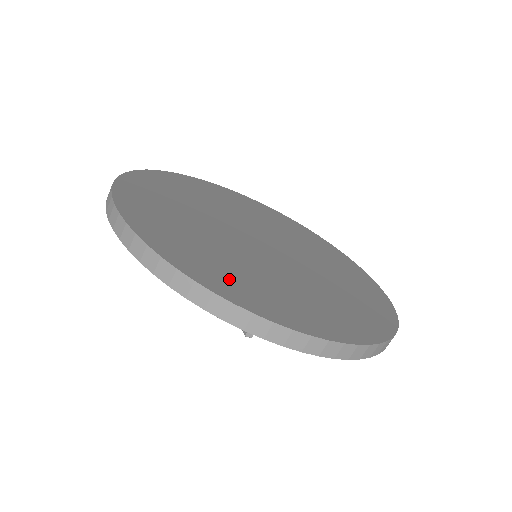
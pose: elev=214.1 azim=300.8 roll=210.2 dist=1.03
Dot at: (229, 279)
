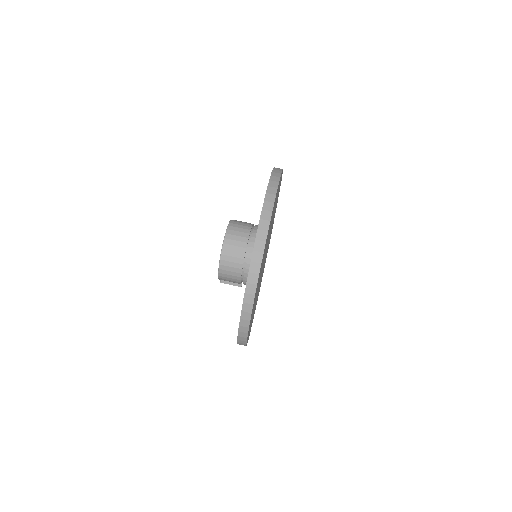
Dot at: occluded
